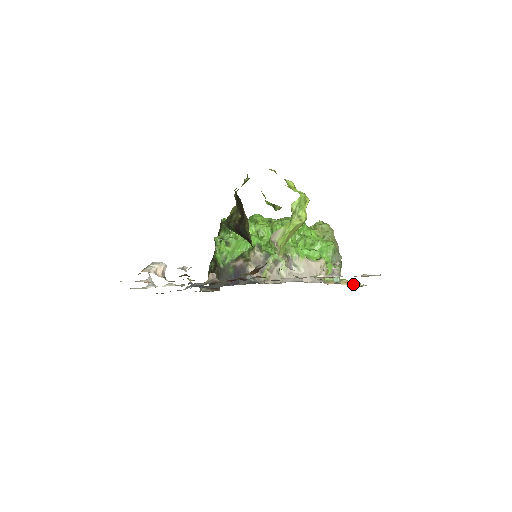
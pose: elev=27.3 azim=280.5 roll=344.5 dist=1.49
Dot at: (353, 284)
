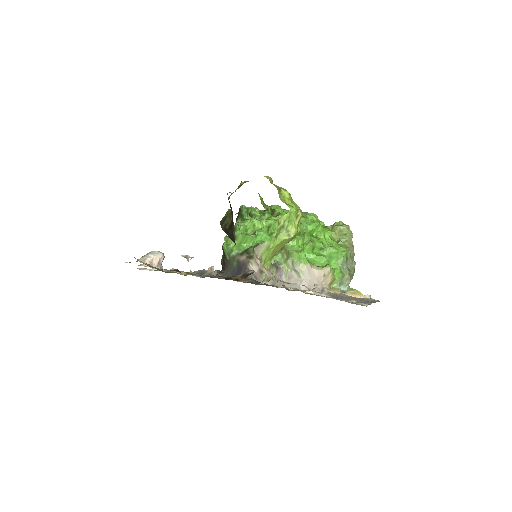
Dot at: (361, 296)
